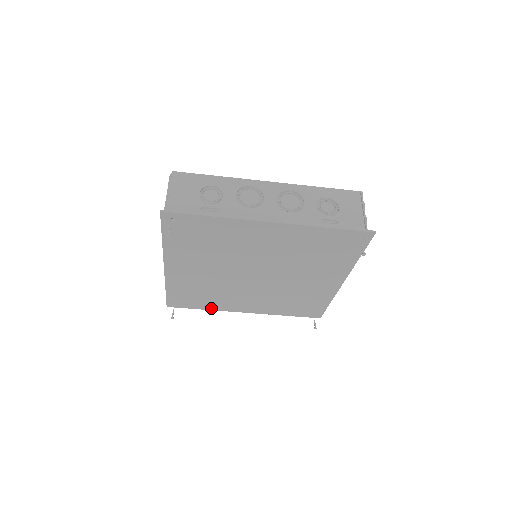
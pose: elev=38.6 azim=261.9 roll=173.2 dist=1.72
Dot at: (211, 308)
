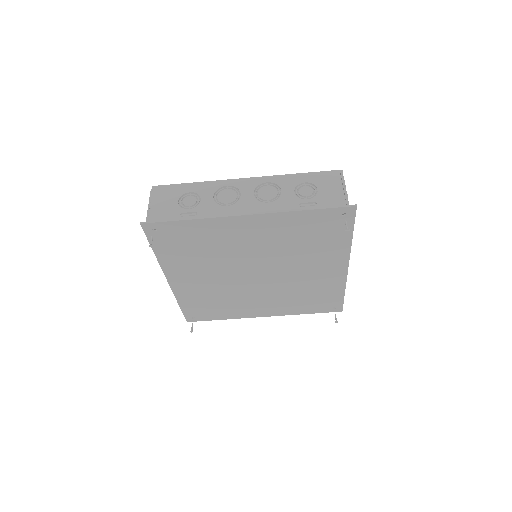
Dot at: (229, 317)
